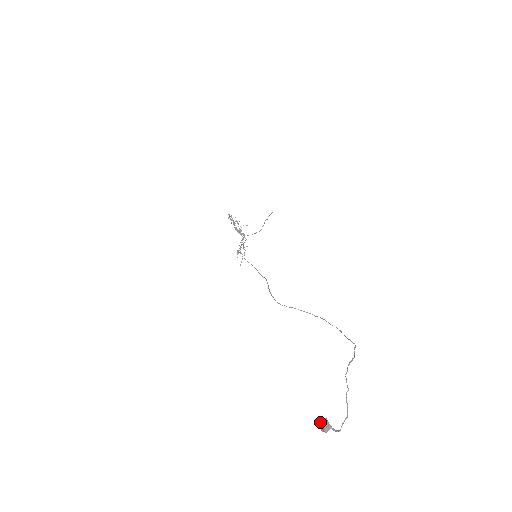
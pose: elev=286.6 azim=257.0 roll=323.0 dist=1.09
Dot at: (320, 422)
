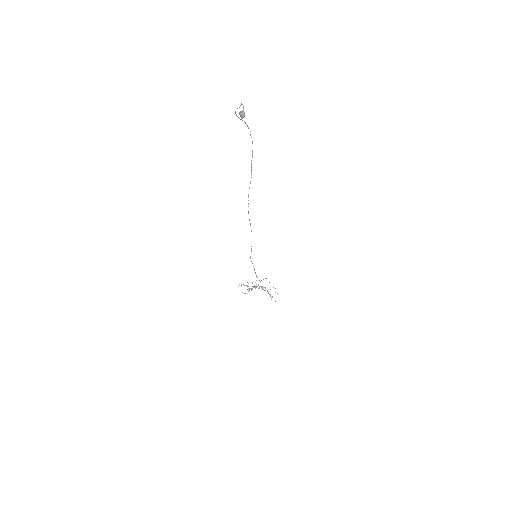
Dot at: occluded
